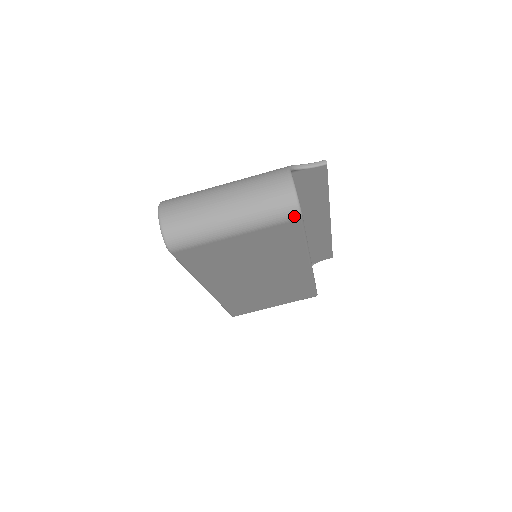
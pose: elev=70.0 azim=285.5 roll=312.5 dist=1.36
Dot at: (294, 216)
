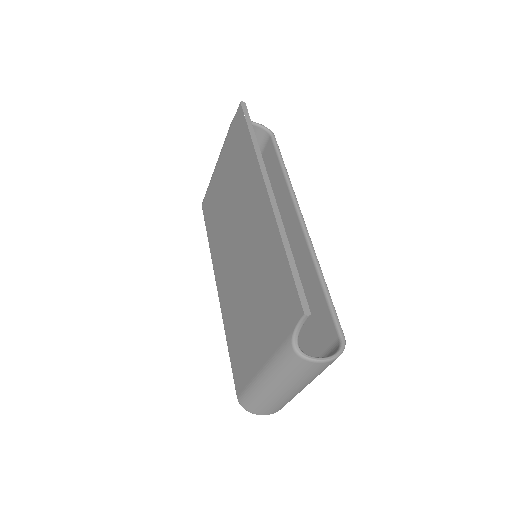
Dot at: occluded
